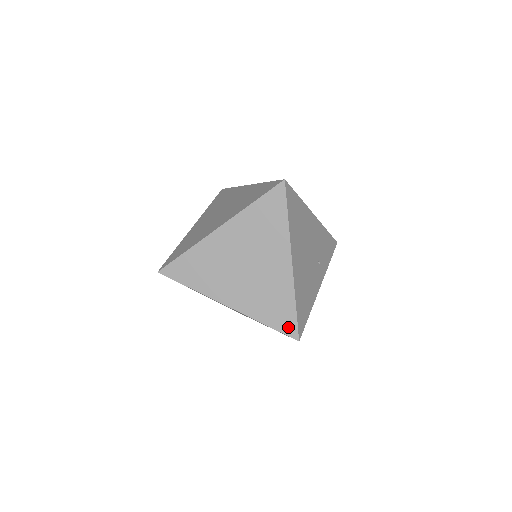
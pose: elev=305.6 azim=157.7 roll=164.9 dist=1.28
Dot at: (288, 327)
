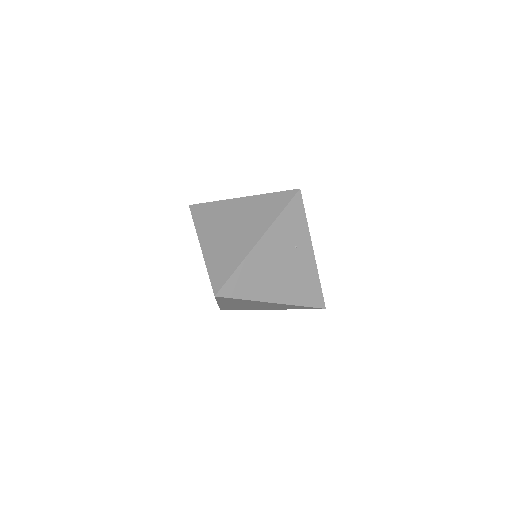
Dot at: (312, 308)
